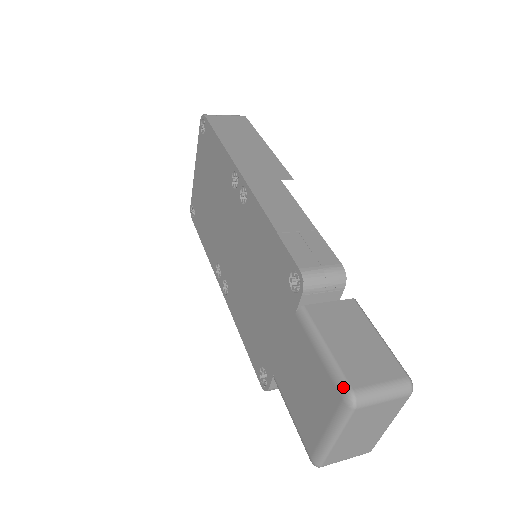
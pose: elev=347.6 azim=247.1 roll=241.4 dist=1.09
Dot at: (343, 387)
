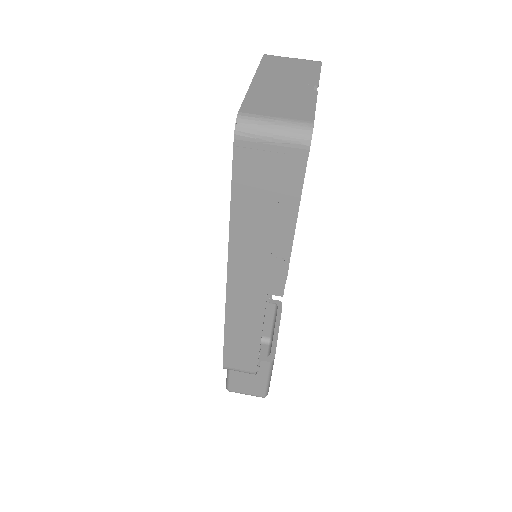
Dot at: (226, 386)
